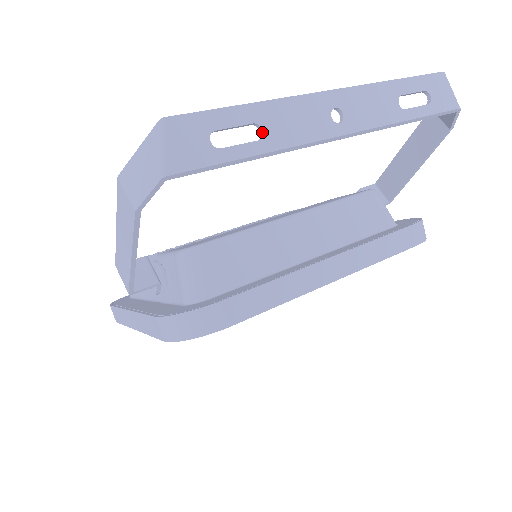
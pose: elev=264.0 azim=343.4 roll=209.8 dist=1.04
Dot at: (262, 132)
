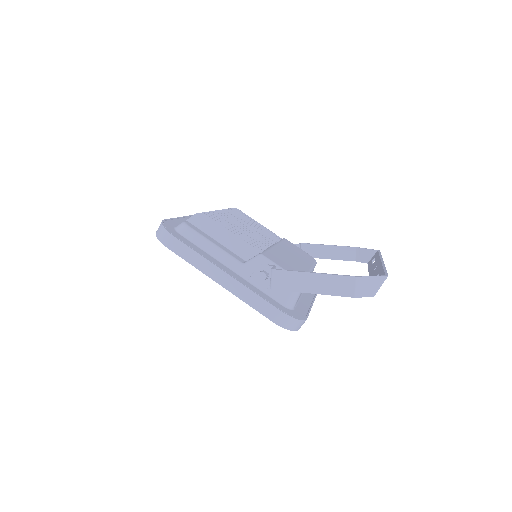
Dot at: occluded
